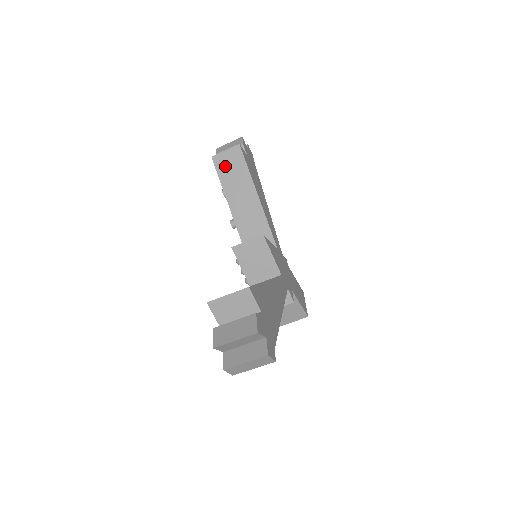
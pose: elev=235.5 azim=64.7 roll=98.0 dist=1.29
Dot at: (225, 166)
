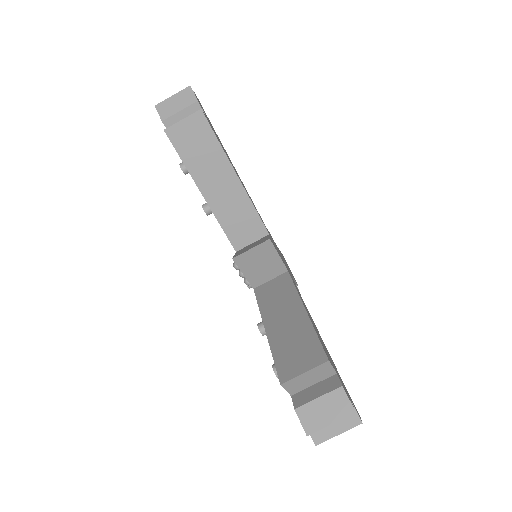
Dot at: (186, 141)
